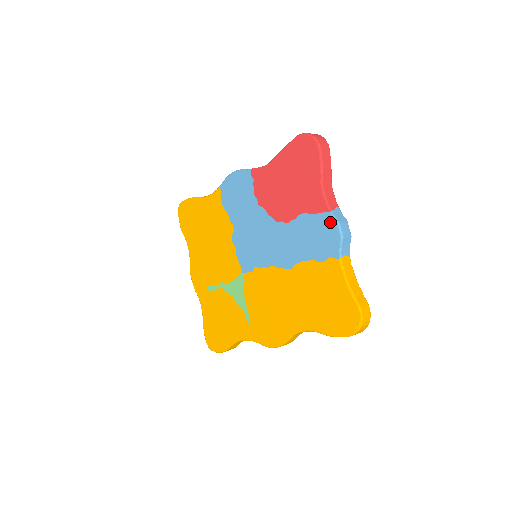
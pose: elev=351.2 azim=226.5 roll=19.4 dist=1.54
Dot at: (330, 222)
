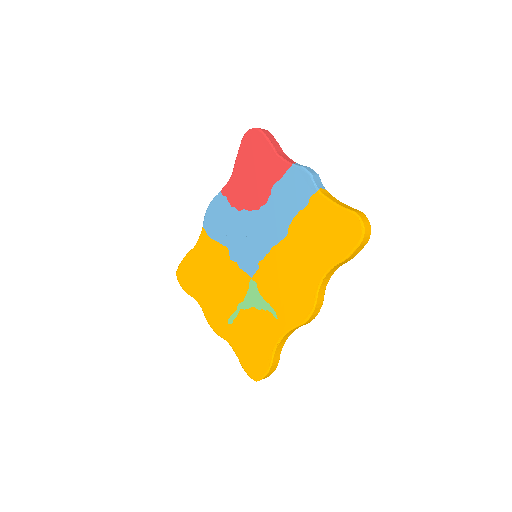
Dot at: (296, 172)
